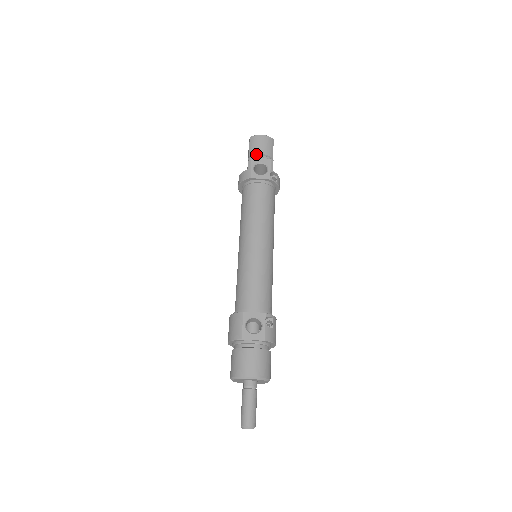
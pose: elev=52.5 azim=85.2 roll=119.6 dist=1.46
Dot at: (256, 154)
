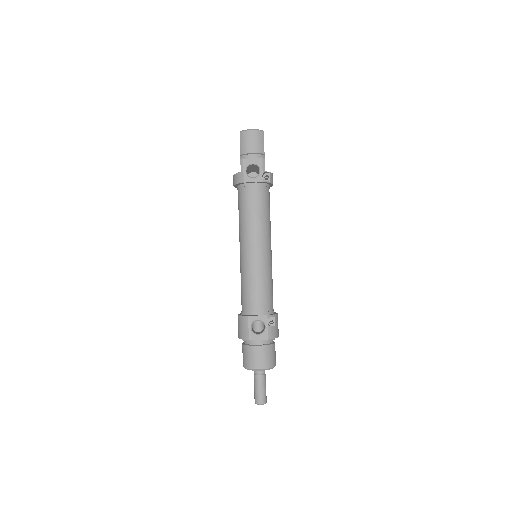
Dot at: (247, 153)
